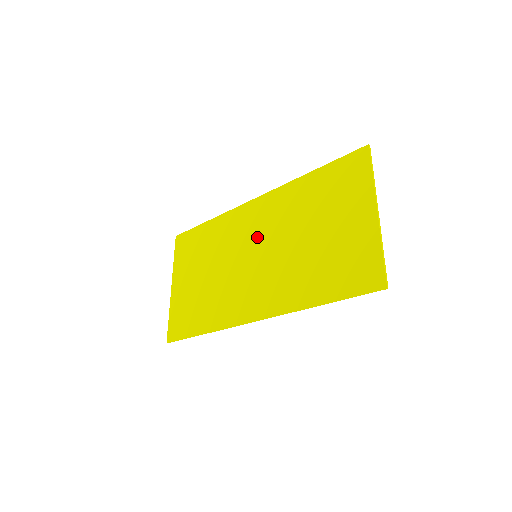
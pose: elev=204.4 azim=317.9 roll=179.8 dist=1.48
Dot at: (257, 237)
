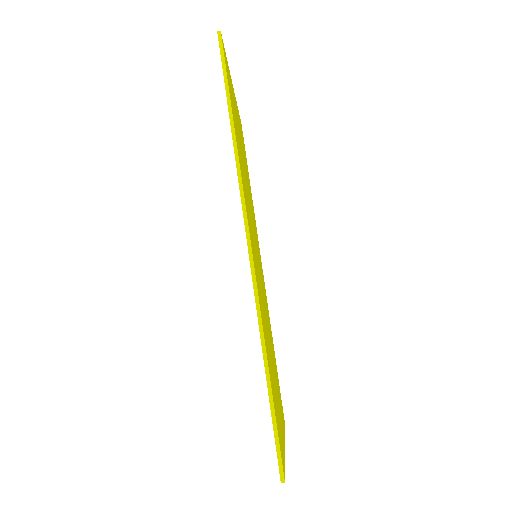
Dot at: occluded
